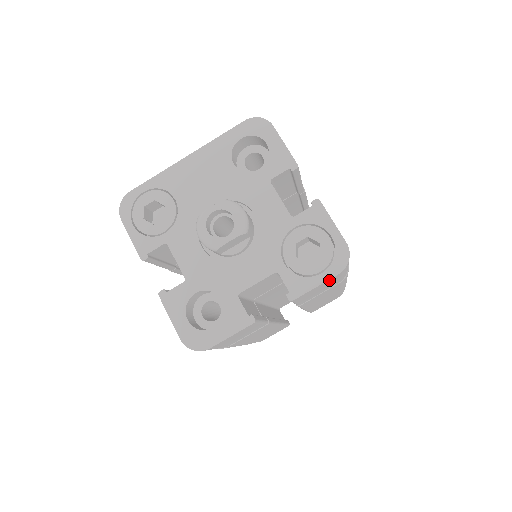
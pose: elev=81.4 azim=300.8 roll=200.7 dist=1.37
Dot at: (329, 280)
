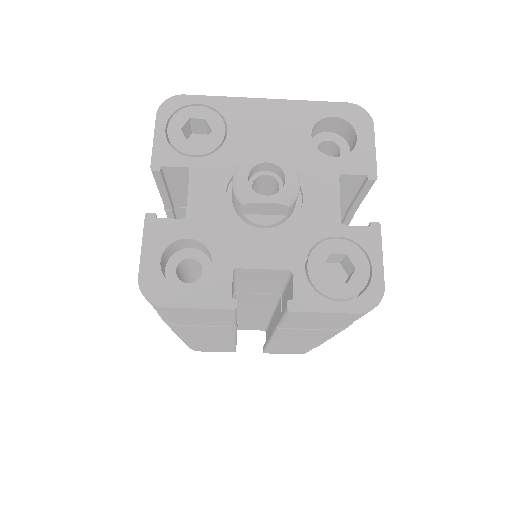
Dot at: (342, 314)
